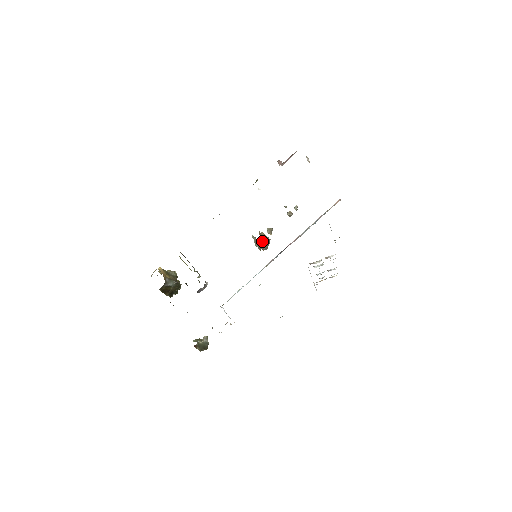
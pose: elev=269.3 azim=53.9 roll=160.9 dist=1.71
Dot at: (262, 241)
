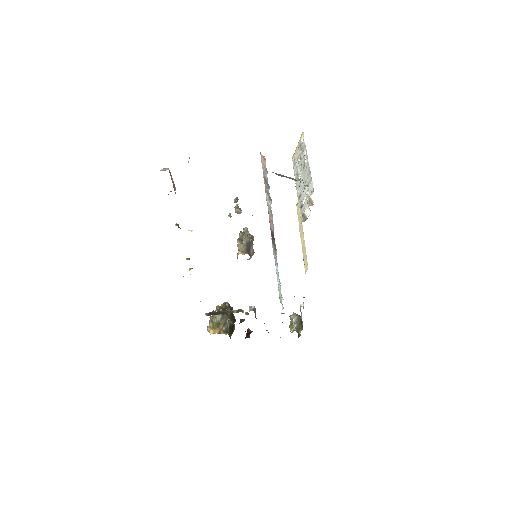
Dot at: (249, 252)
